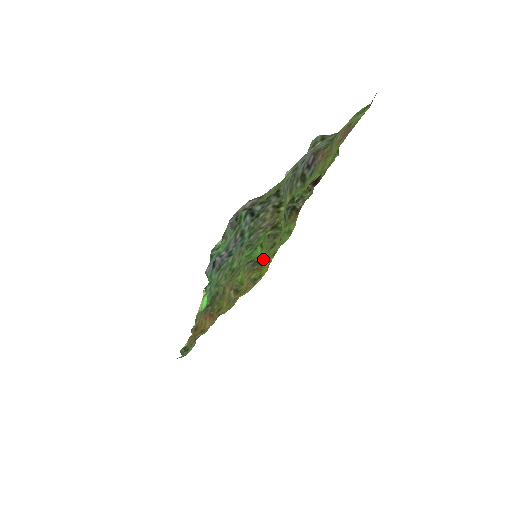
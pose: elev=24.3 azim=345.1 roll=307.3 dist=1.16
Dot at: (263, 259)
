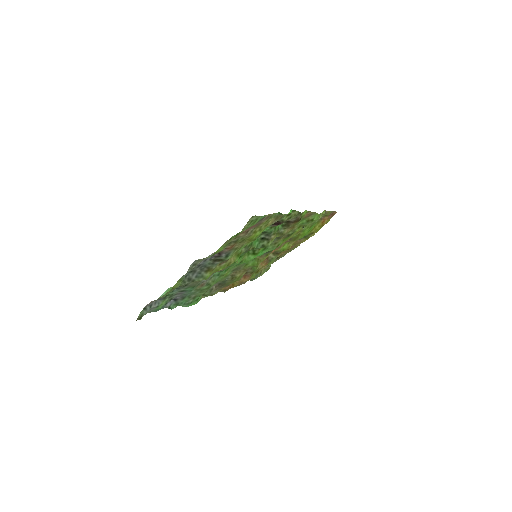
Dot at: (277, 247)
